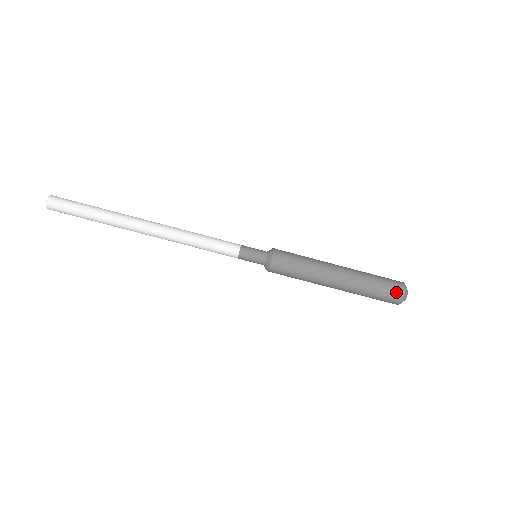
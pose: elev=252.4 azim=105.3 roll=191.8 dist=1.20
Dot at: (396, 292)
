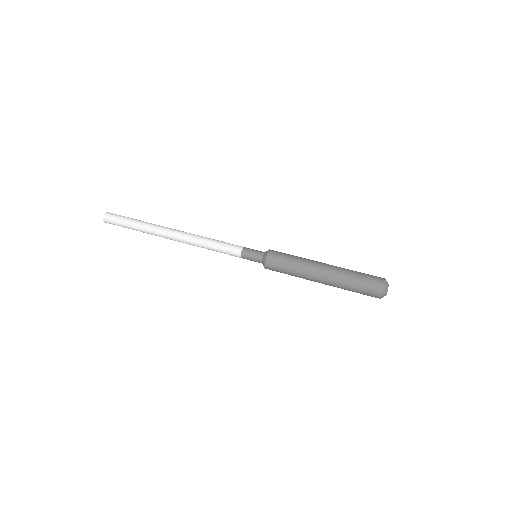
Dot at: (377, 277)
